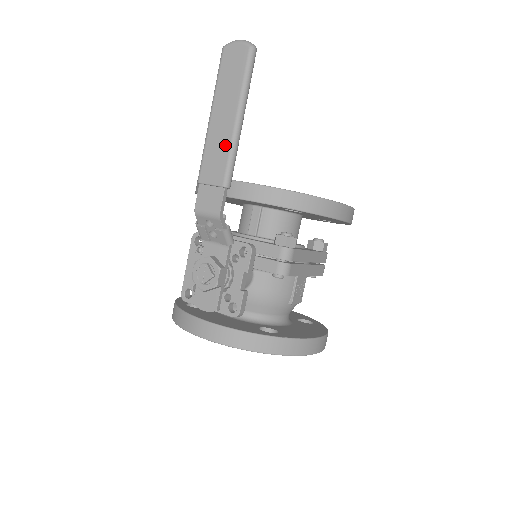
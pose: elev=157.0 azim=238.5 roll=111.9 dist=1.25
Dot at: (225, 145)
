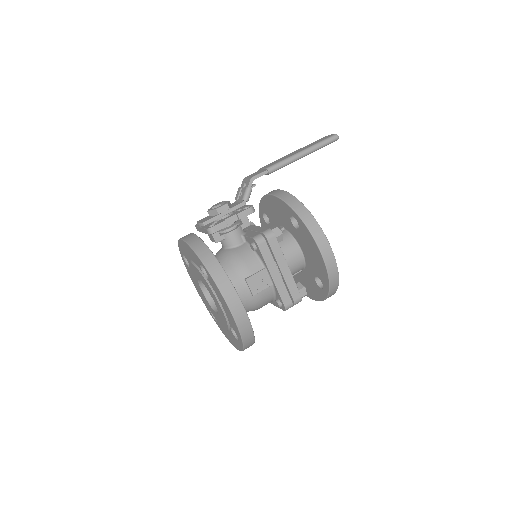
Dot at: (286, 158)
